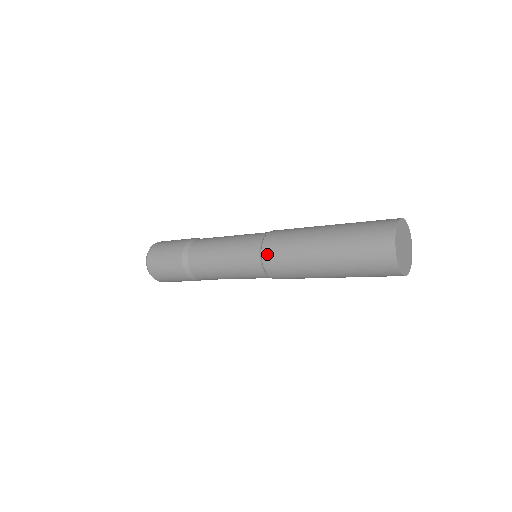
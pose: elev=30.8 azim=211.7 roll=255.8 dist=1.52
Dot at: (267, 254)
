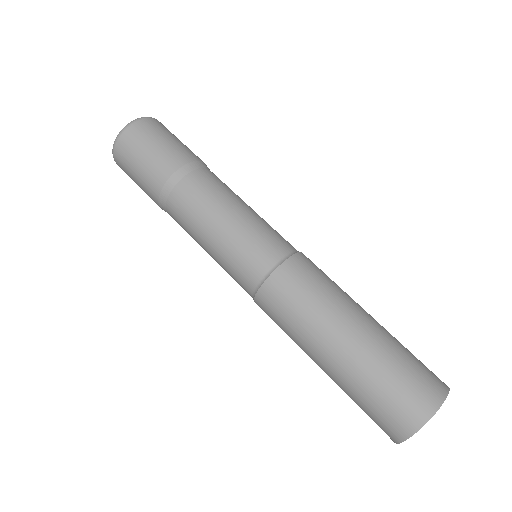
Dot at: (263, 299)
